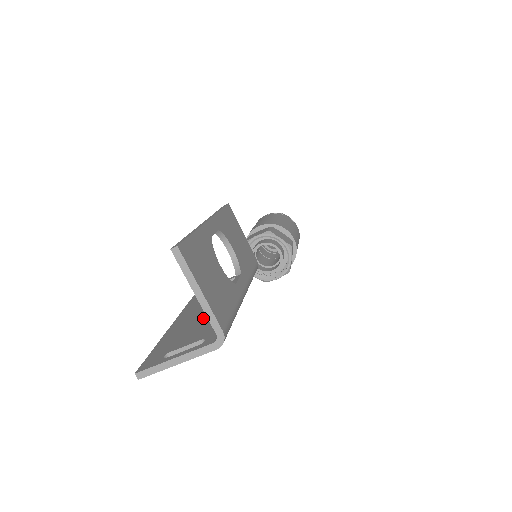
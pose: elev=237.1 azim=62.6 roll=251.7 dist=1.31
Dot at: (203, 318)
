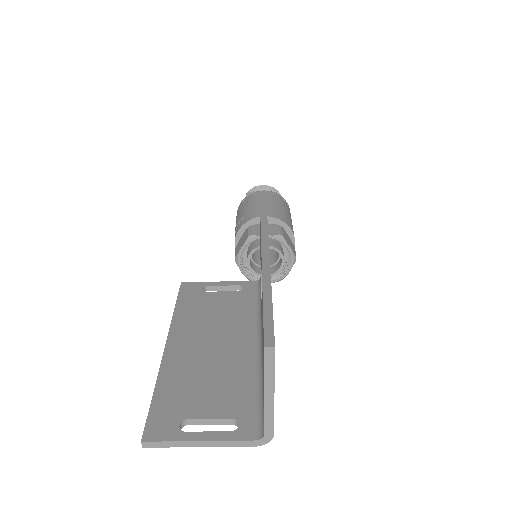
Dot at: (217, 362)
